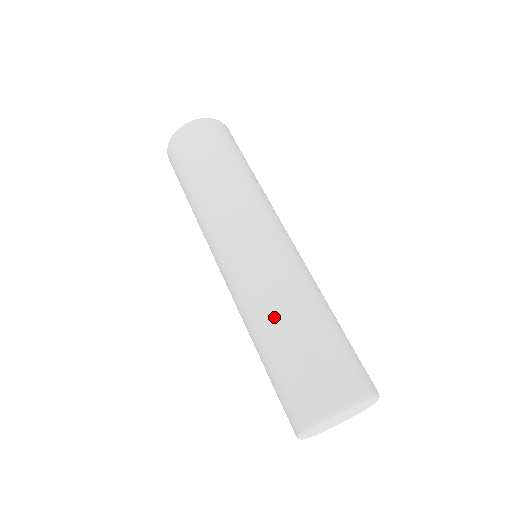
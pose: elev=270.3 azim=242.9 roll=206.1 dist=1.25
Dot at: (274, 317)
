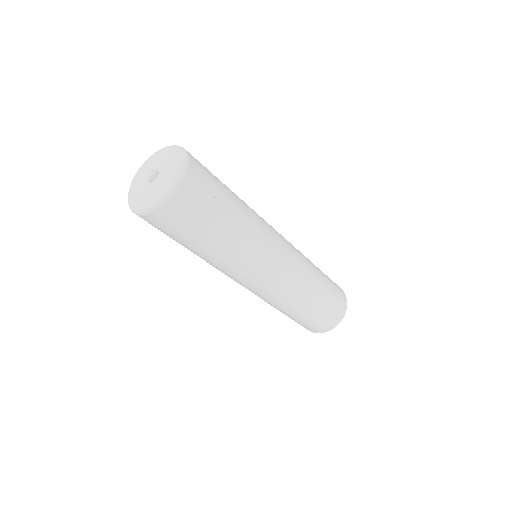
Dot at: (284, 310)
